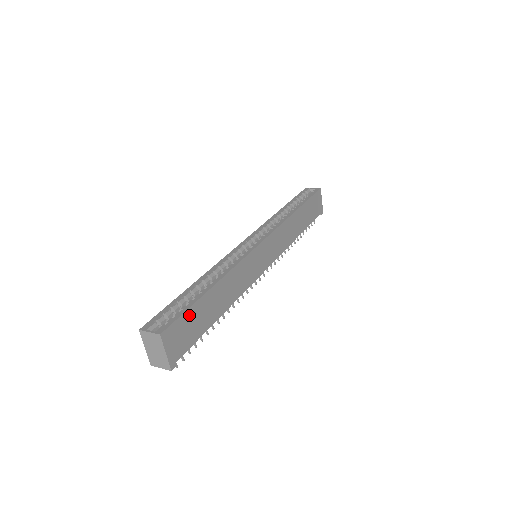
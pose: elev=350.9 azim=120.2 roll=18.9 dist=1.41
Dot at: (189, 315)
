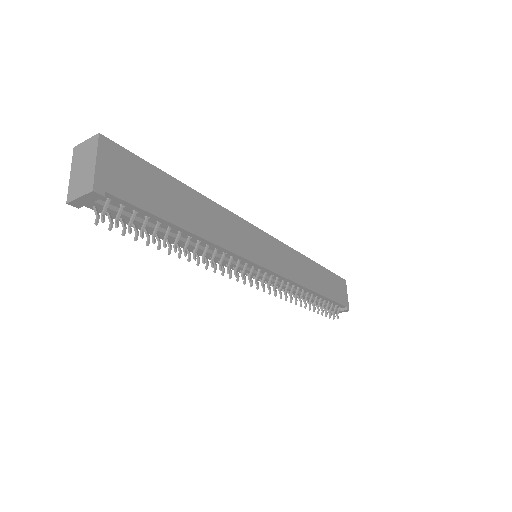
Dot at: (147, 171)
